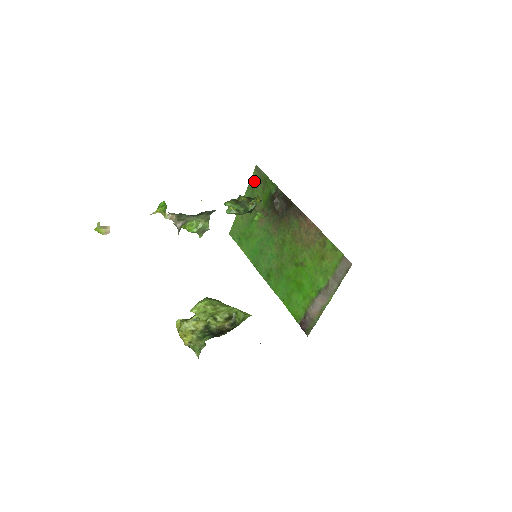
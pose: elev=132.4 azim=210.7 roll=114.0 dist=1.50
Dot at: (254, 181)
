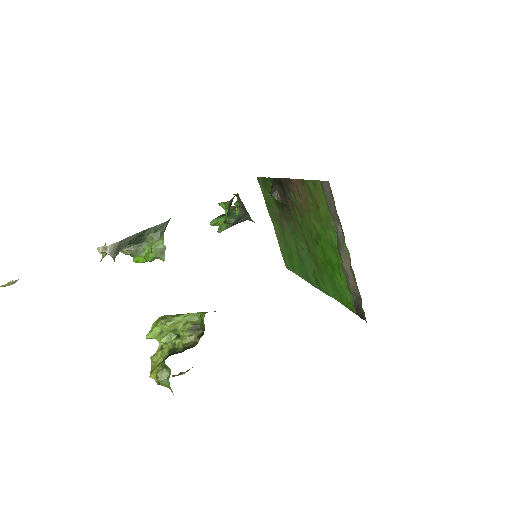
Dot at: (264, 194)
